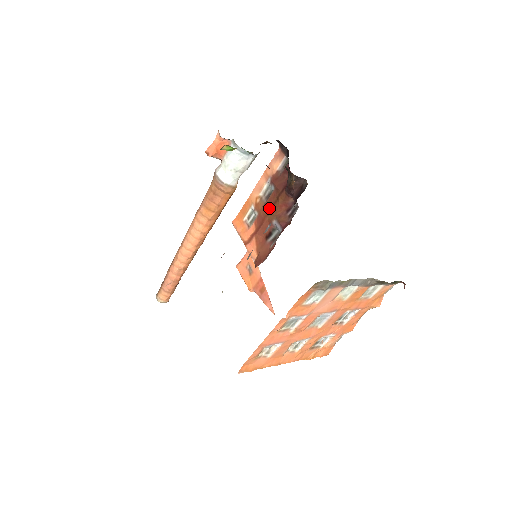
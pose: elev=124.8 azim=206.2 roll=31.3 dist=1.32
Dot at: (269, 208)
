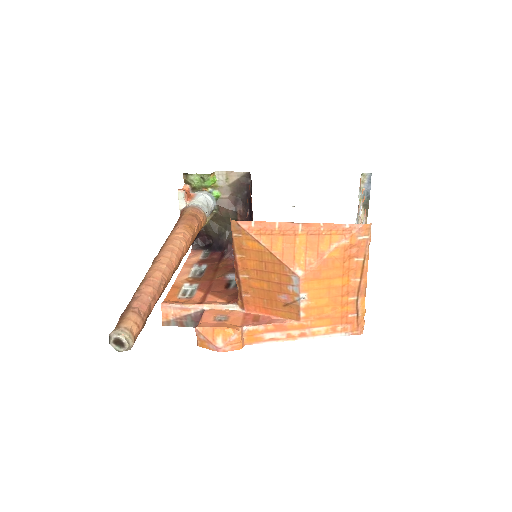
Dot at: (212, 274)
